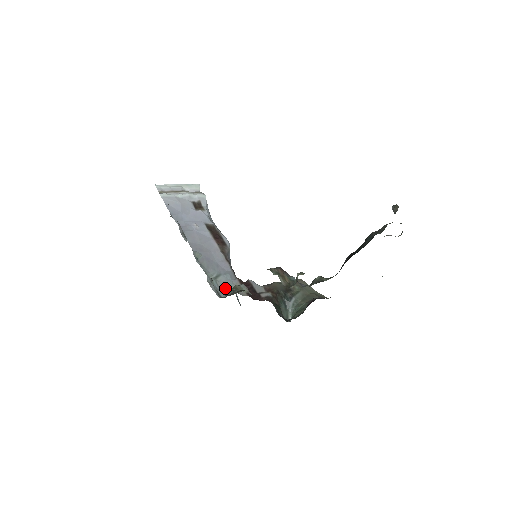
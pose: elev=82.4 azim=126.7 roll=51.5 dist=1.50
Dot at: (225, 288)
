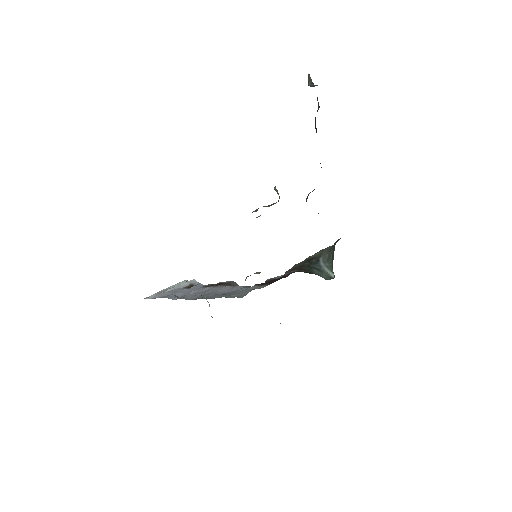
Dot at: (242, 294)
